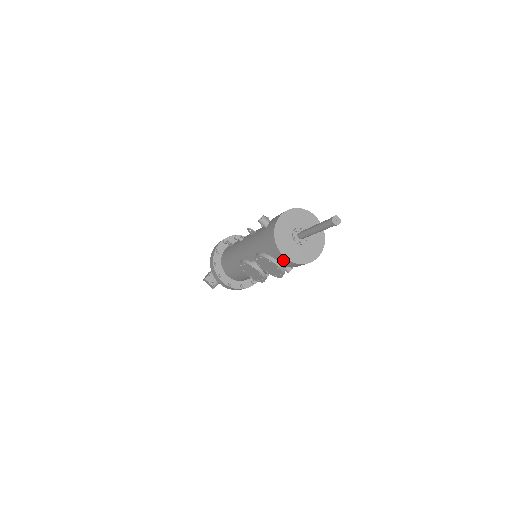
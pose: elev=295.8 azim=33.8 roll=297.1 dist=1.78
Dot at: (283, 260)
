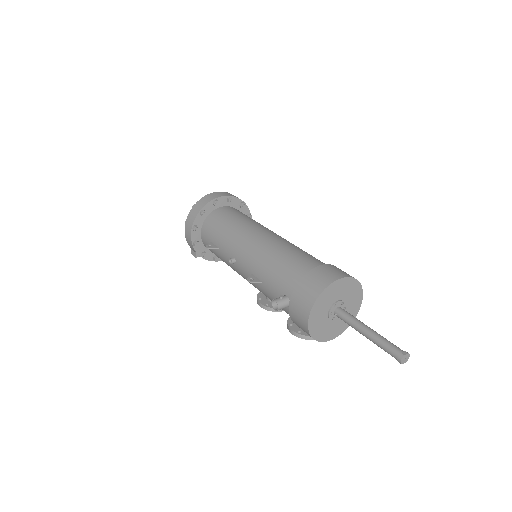
Dot at: occluded
